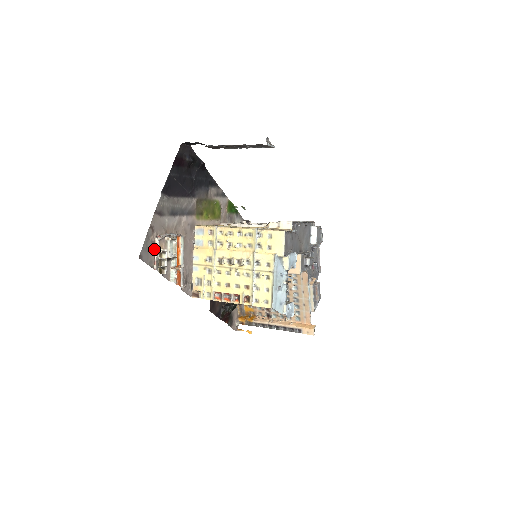
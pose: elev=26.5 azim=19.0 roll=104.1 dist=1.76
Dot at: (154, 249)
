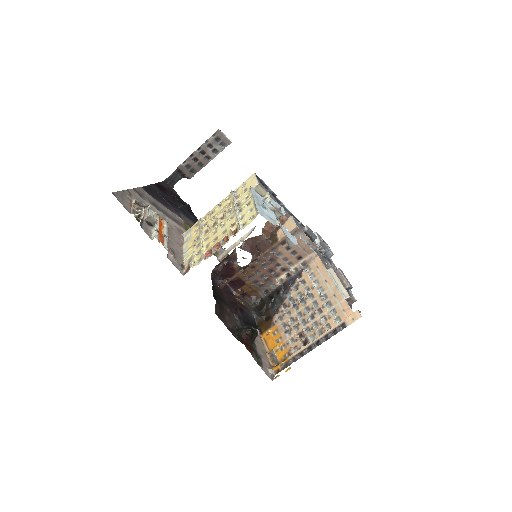
Dot at: (131, 205)
